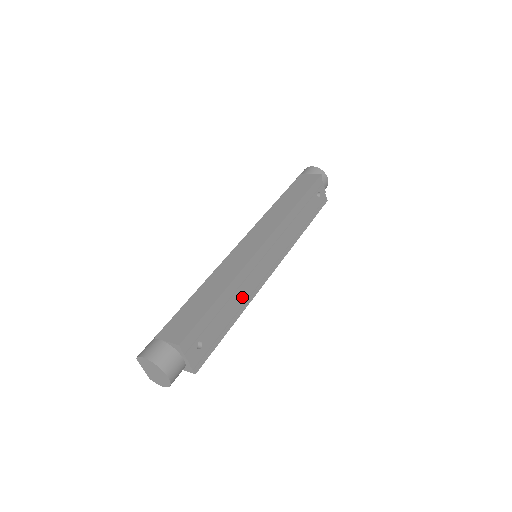
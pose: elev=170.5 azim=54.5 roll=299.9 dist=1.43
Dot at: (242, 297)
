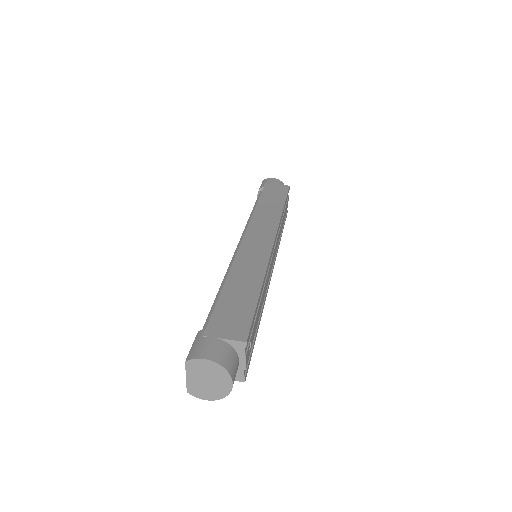
Dot at: (264, 296)
